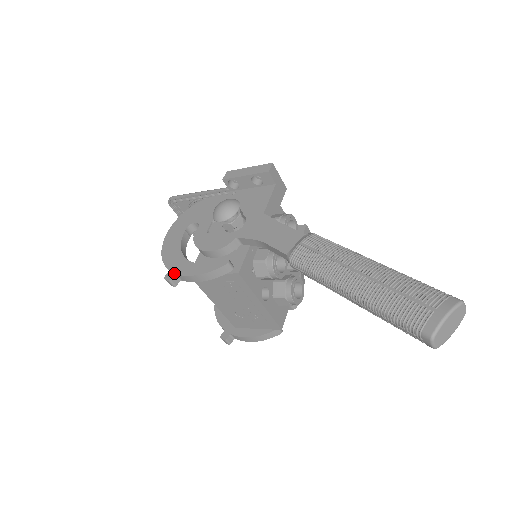
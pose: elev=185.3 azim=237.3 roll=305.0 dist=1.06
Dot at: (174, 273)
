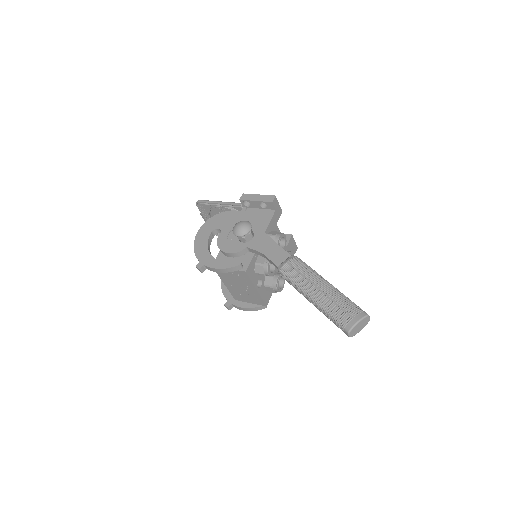
Dot at: (203, 264)
